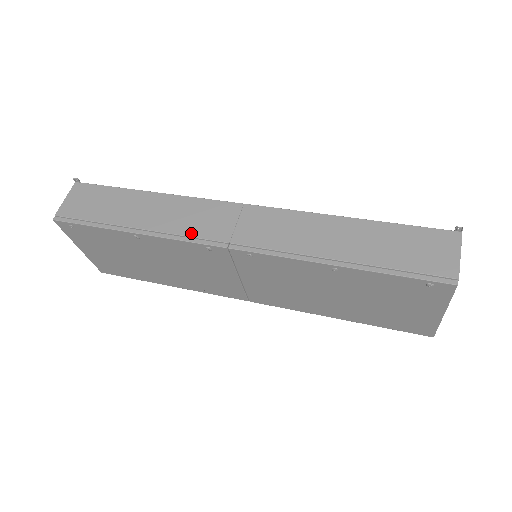
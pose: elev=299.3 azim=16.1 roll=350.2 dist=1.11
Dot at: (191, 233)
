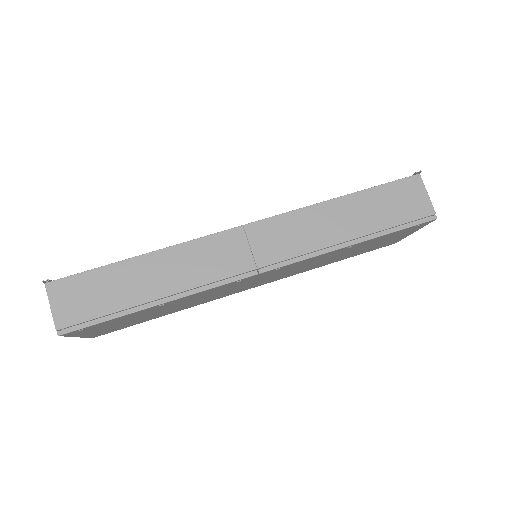
Dot at: (217, 277)
